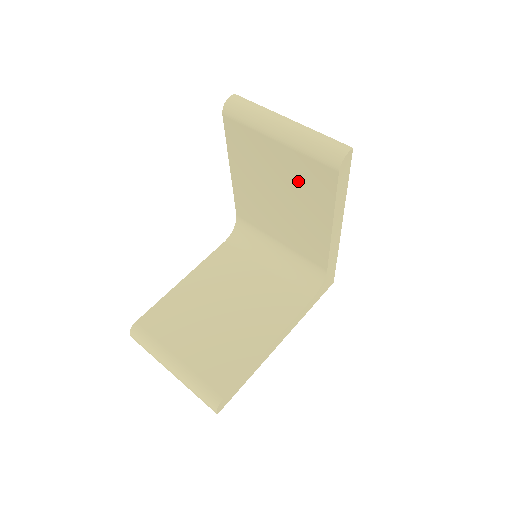
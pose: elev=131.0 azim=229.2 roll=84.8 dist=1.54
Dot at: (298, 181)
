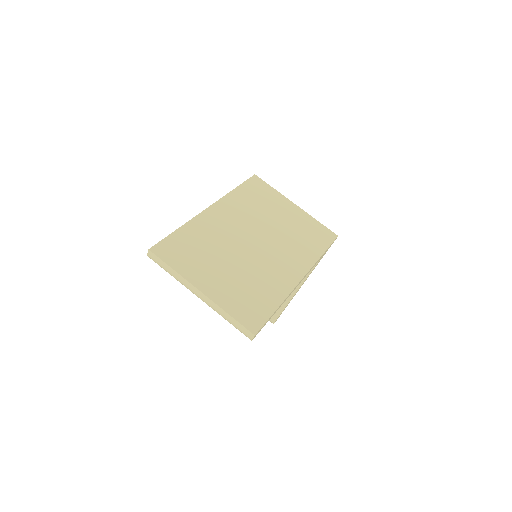
Dot at: occluded
